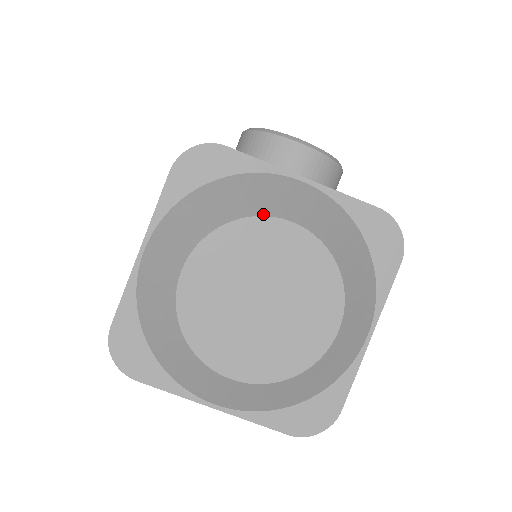
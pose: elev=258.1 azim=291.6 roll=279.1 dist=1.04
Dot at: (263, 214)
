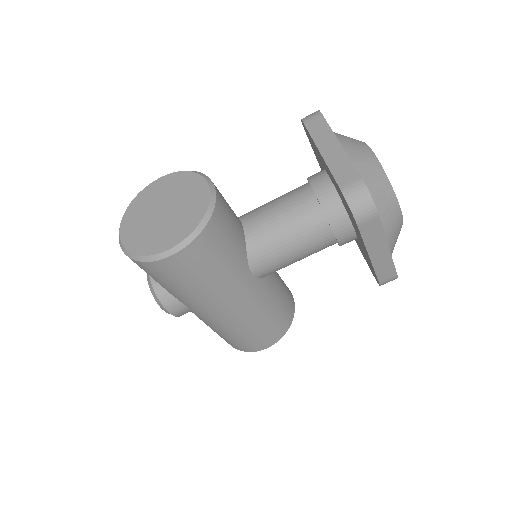
Dot at: occluded
